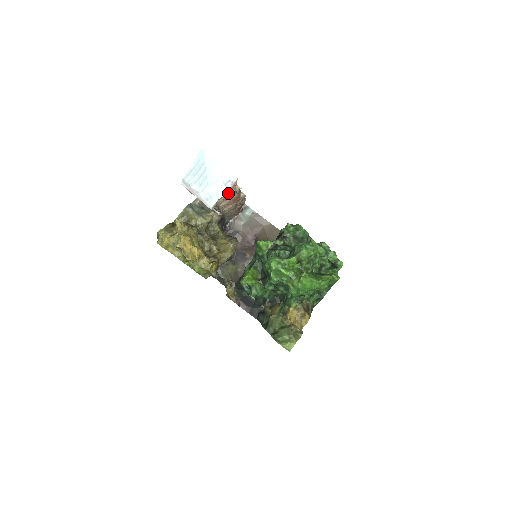
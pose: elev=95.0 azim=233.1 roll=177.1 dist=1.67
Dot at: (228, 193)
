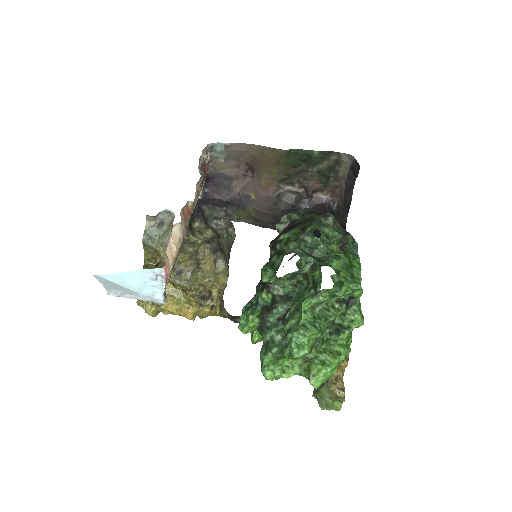
Dot at: occluded
